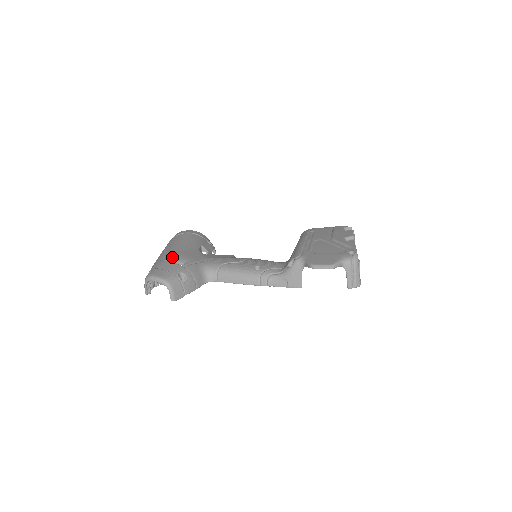
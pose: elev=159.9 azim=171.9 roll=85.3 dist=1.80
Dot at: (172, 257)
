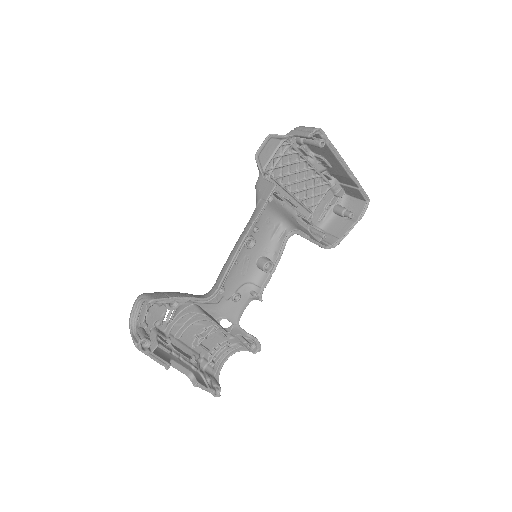
Dot at: occluded
